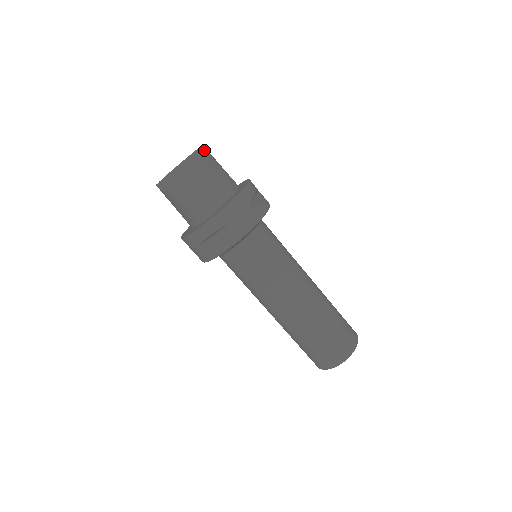
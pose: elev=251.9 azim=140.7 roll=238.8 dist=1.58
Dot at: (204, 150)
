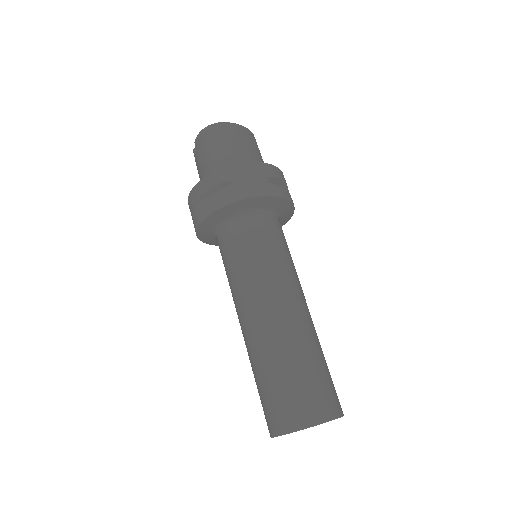
Dot at: (251, 134)
